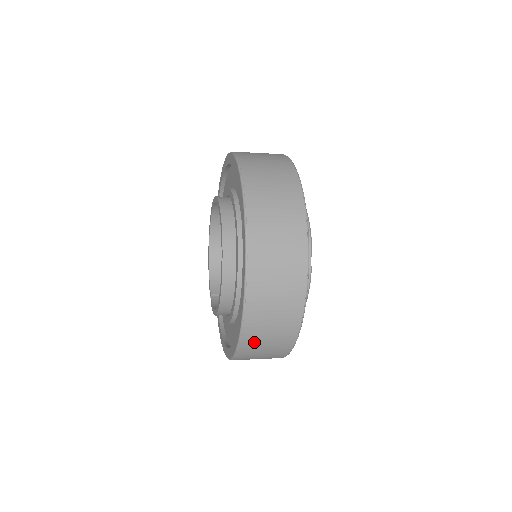
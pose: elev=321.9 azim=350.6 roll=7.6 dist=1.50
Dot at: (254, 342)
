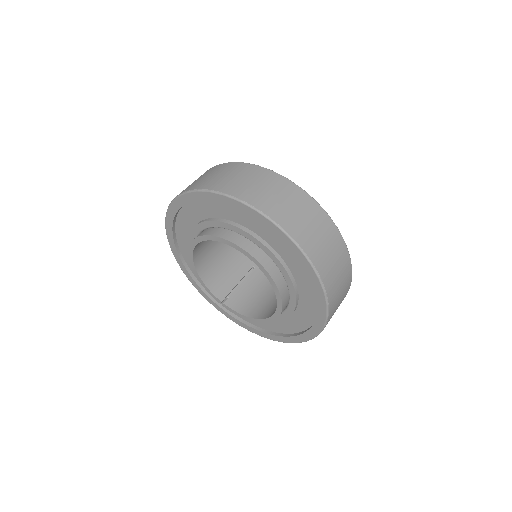
Dot at: occluded
